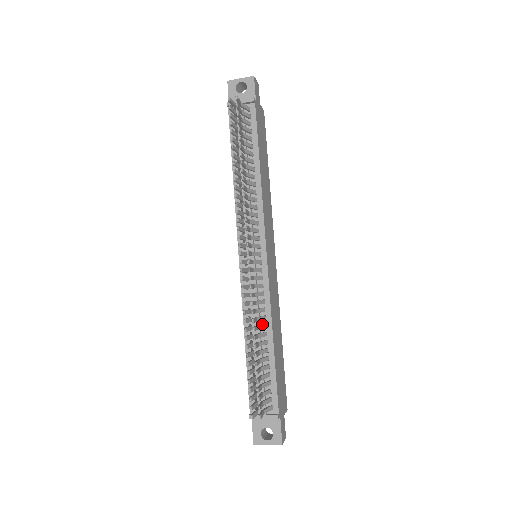
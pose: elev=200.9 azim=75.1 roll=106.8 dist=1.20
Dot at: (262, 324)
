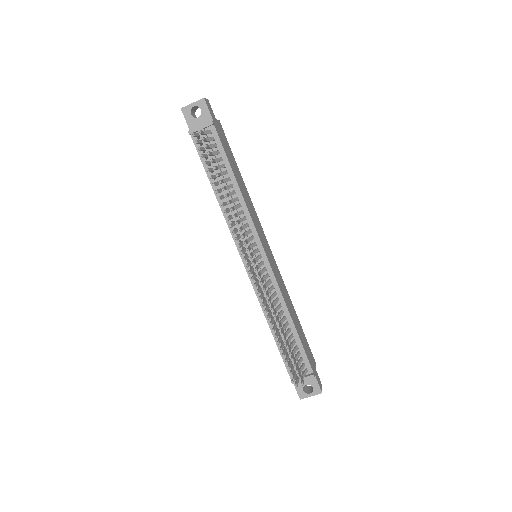
Dot at: (280, 312)
